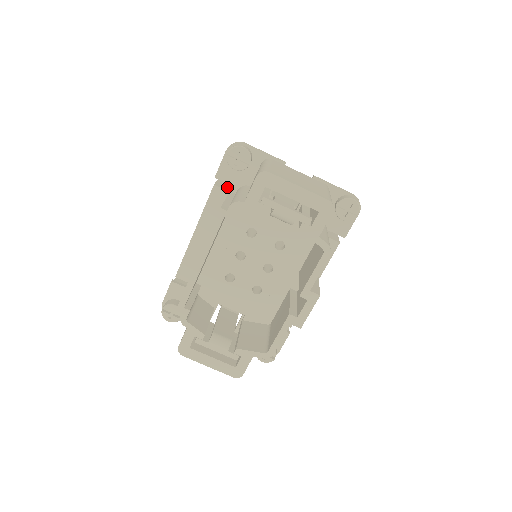
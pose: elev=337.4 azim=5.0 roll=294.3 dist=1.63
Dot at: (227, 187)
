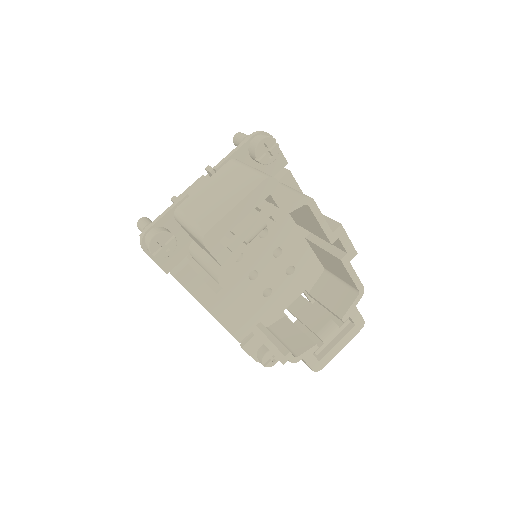
Dot at: occluded
